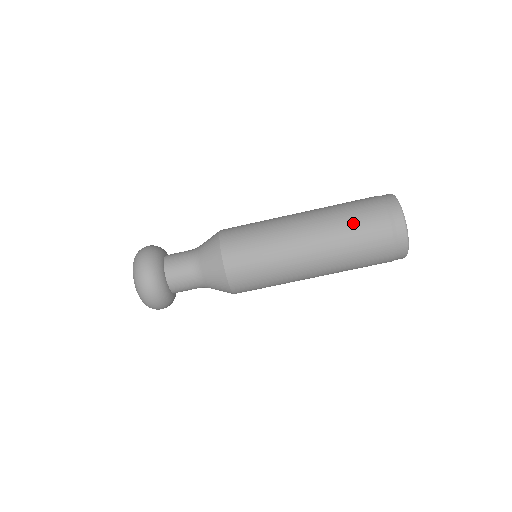
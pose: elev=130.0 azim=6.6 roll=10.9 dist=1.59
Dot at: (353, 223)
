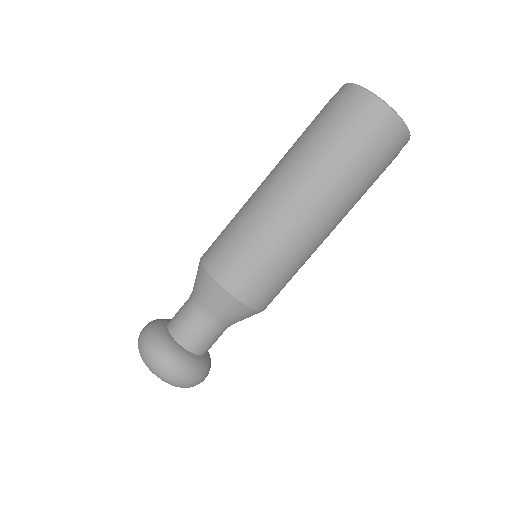
Dot at: (320, 141)
